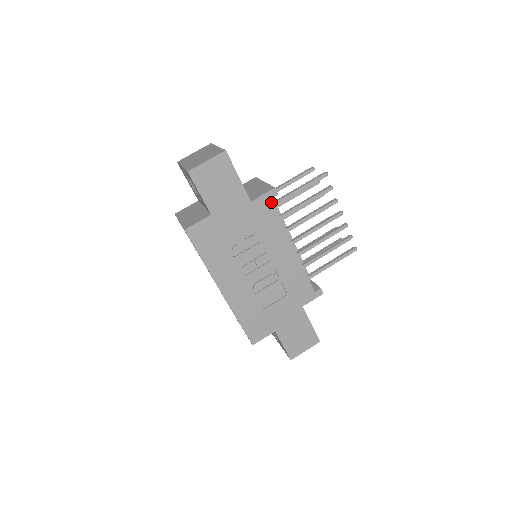
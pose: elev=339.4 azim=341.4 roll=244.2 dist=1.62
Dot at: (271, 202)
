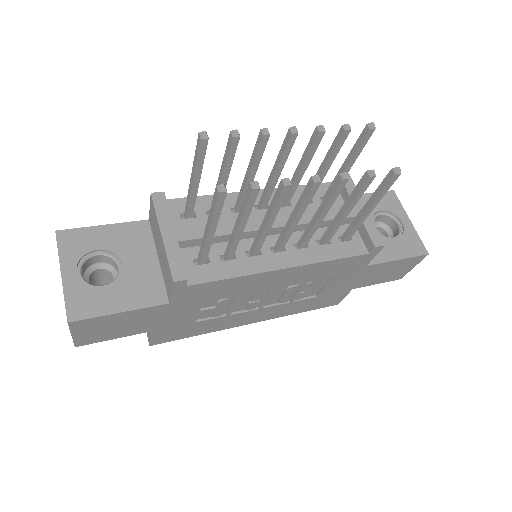
Dot at: (191, 286)
